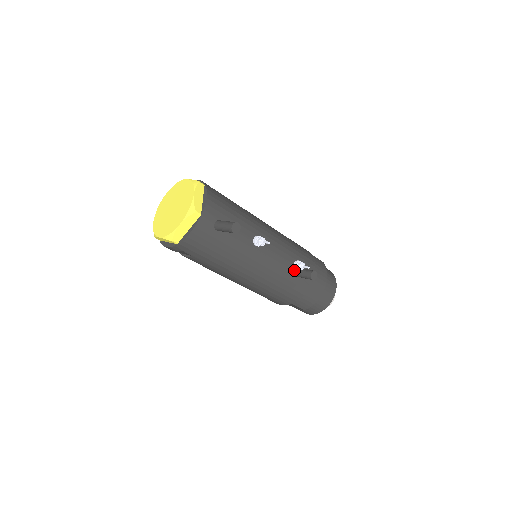
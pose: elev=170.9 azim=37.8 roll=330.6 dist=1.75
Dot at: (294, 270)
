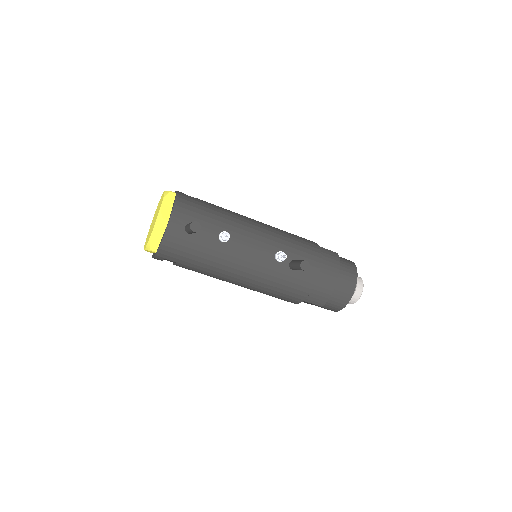
Dot at: (290, 264)
